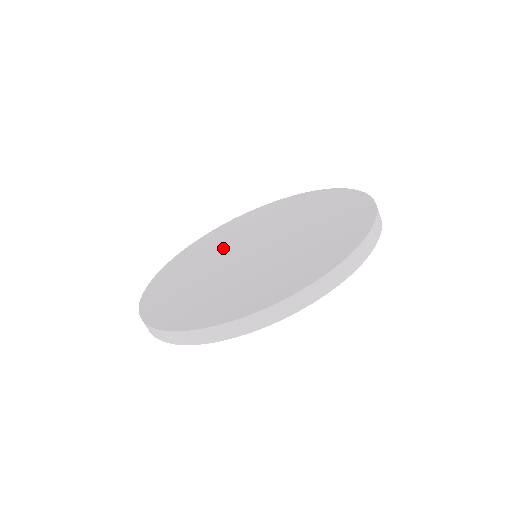
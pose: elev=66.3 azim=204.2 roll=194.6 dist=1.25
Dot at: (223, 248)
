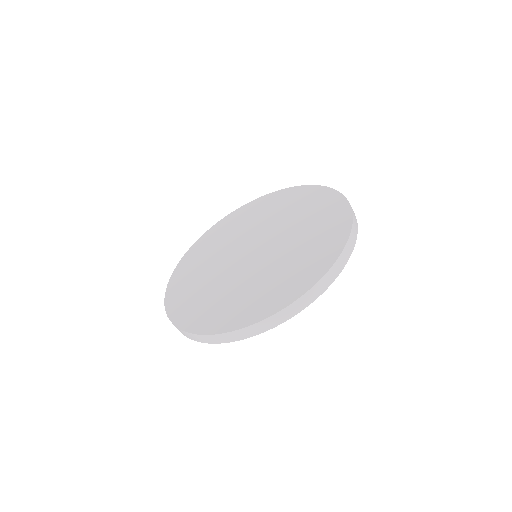
Dot at: (217, 267)
